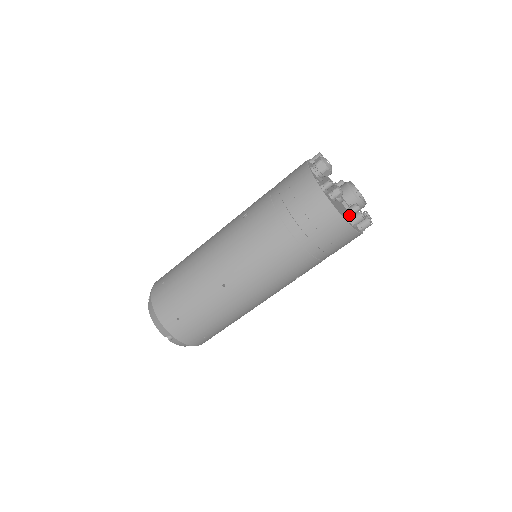
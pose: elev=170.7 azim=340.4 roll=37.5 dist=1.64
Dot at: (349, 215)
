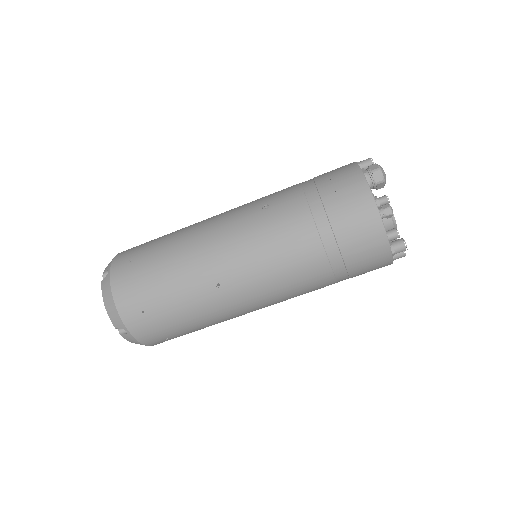
Dot at: occluded
